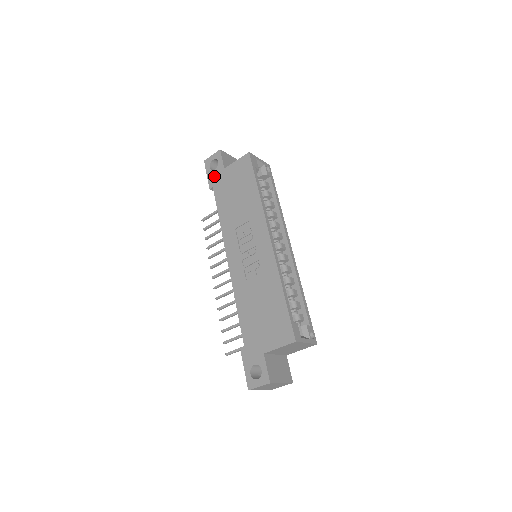
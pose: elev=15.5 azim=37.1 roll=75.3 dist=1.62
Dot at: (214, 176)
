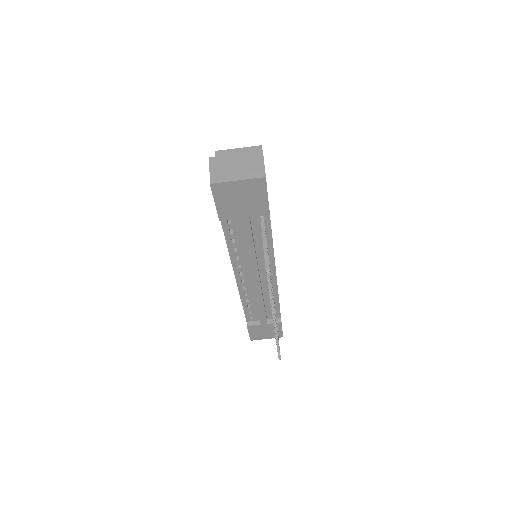
Dot at: occluded
